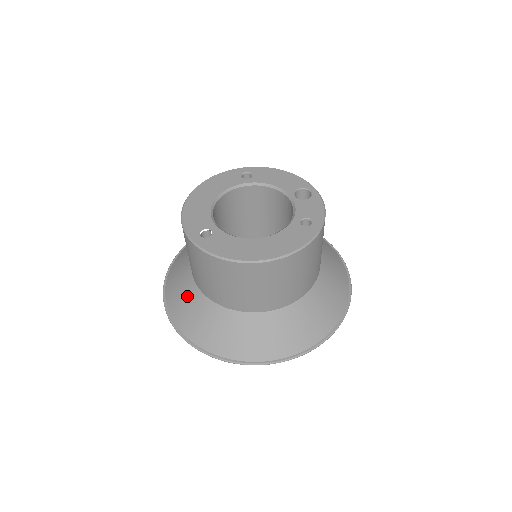
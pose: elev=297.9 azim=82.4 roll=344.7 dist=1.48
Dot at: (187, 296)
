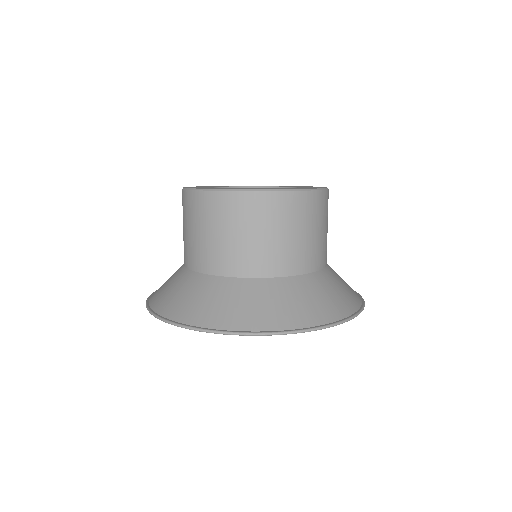
Dot at: (173, 280)
